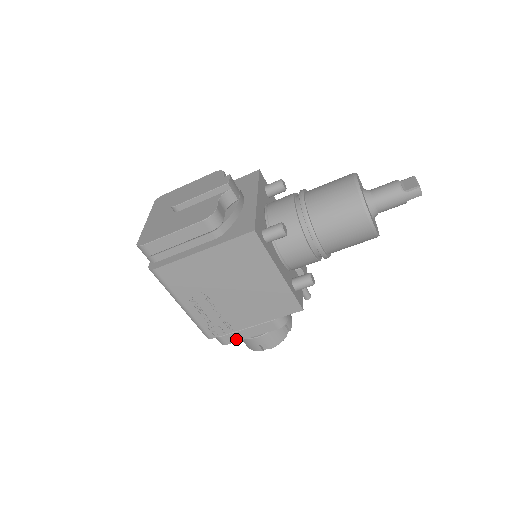
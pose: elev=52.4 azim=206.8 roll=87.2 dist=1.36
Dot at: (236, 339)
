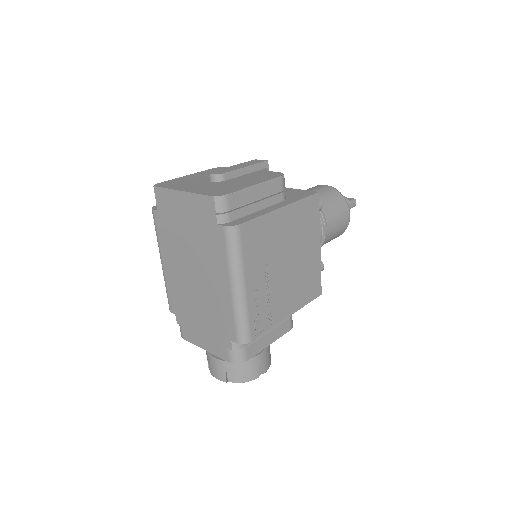
Dot at: (257, 350)
